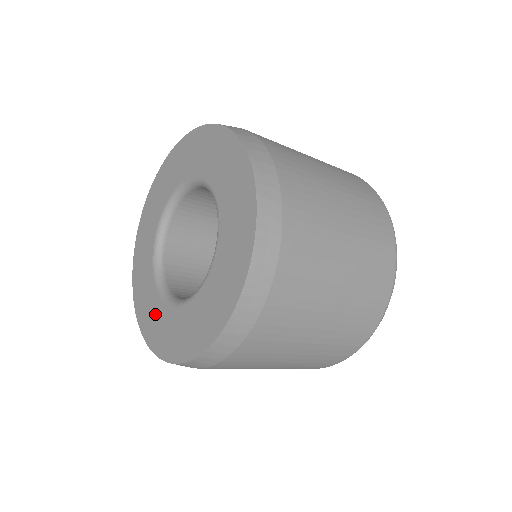
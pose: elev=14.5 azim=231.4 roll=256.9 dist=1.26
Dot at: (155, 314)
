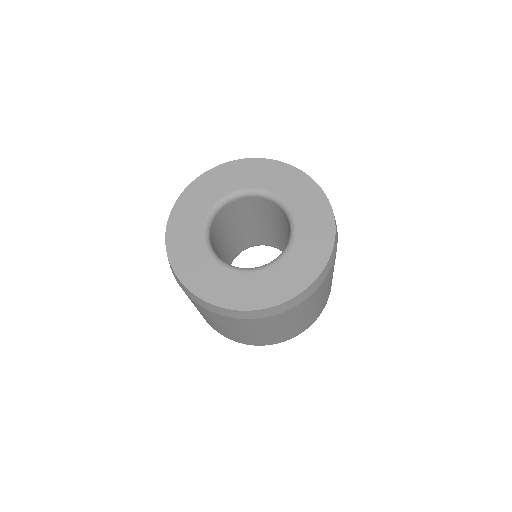
Dot at: (190, 226)
